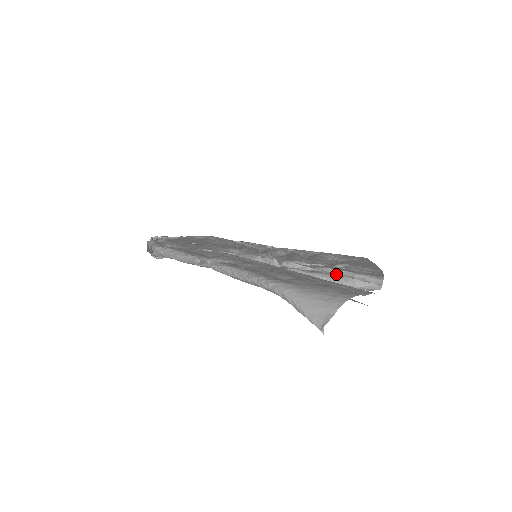
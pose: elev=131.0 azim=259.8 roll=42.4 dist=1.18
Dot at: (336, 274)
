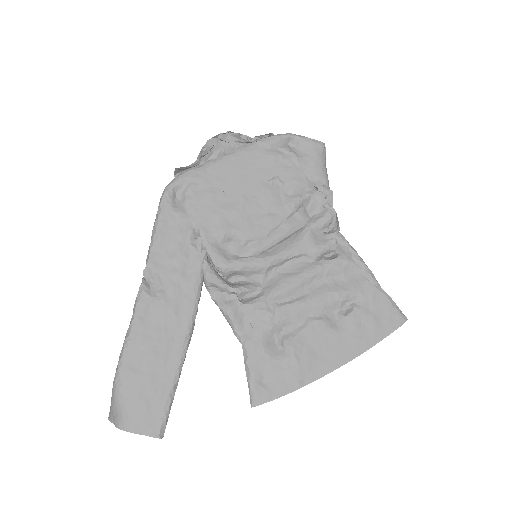
Dot at: (245, 360)
